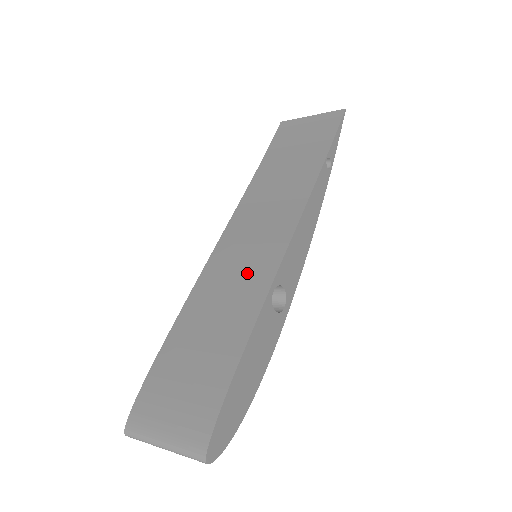
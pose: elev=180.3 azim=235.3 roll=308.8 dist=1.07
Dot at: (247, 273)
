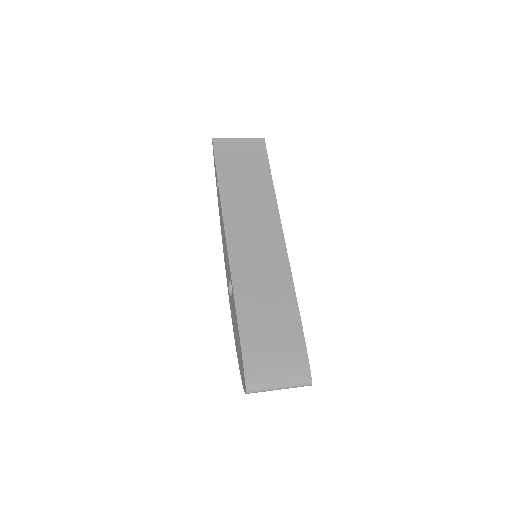
Dot at: (270, 271)
